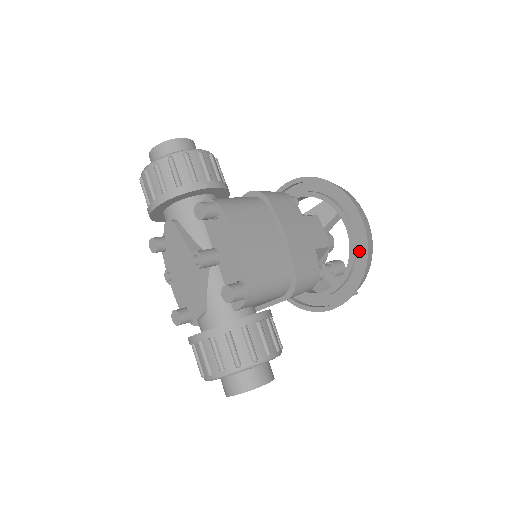
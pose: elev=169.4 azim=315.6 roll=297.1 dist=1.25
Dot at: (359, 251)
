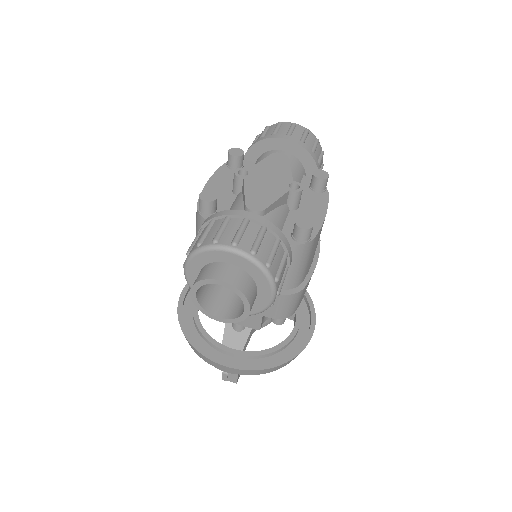
Dot at: (290, 347)
